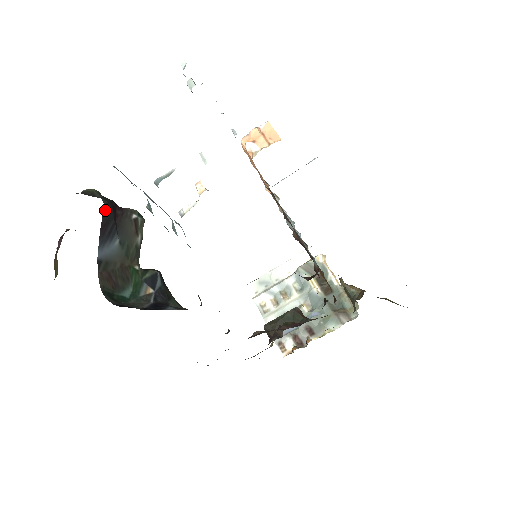
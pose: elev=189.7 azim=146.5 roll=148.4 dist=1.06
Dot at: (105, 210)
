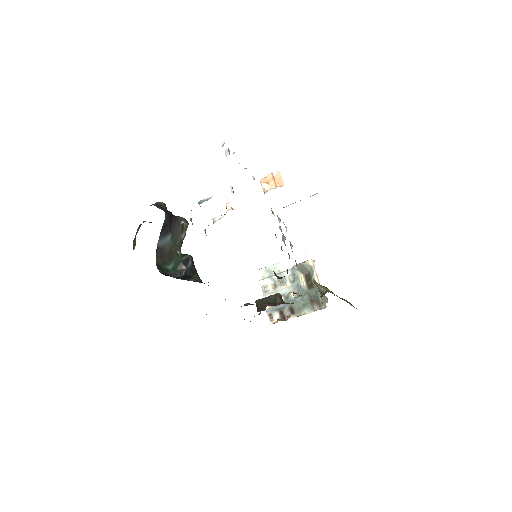
Dot at: (166, 219)
